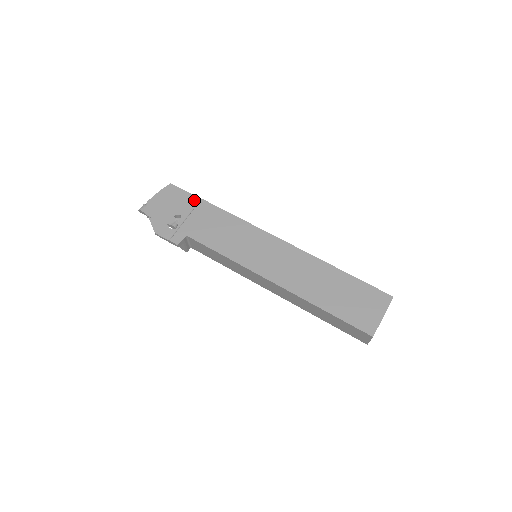
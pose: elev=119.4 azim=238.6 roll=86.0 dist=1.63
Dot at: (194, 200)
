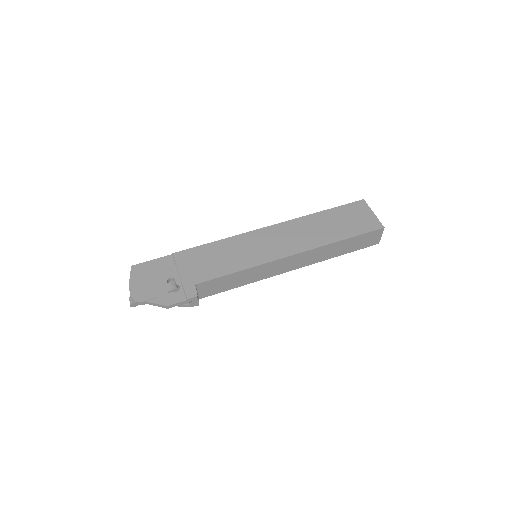
Dot at: (167, 260)
